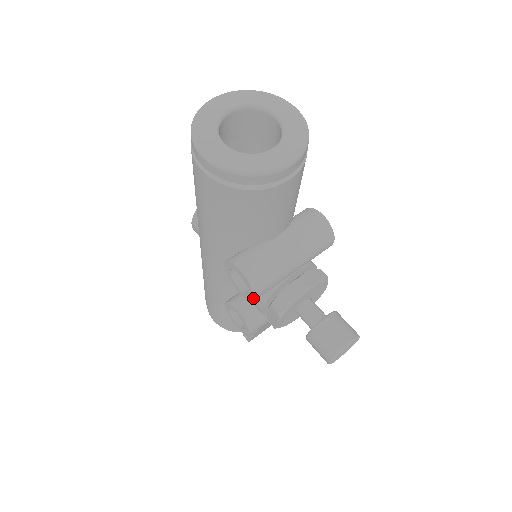
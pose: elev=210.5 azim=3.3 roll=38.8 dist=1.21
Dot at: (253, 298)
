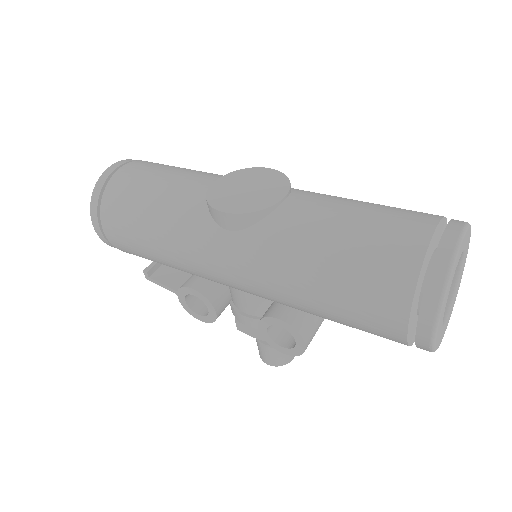
Dot at: (284, 353)
